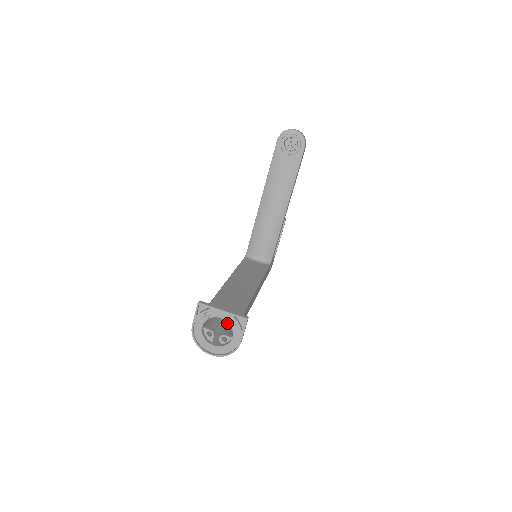
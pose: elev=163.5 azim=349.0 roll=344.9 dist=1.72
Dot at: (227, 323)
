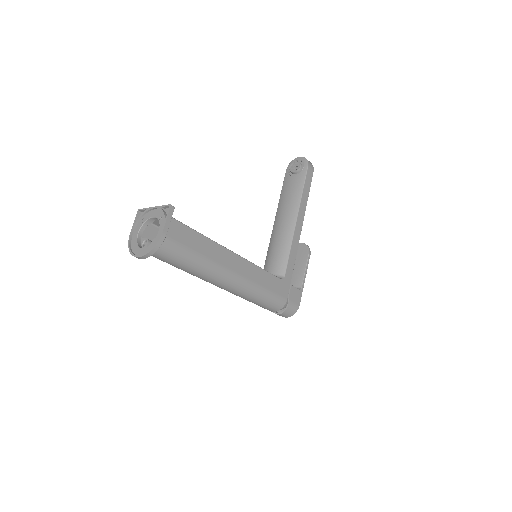
Dot at: (185, 268)
